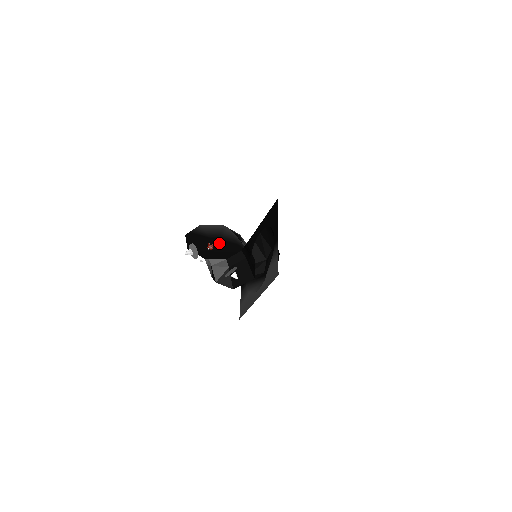
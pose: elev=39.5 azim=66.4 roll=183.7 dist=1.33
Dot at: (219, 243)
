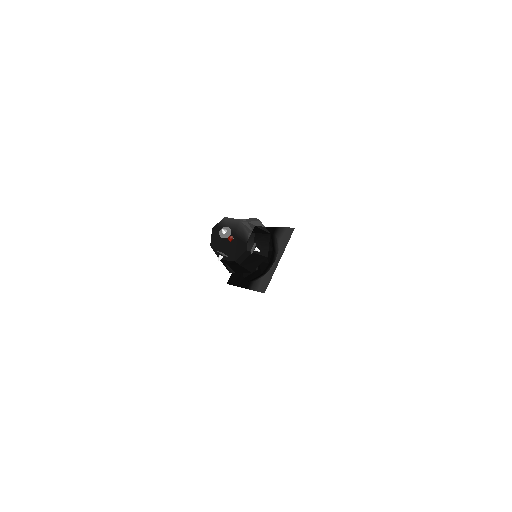
Dot at: (233, 240)
